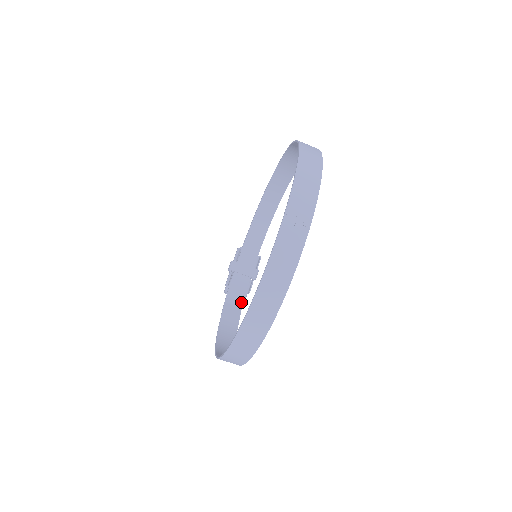
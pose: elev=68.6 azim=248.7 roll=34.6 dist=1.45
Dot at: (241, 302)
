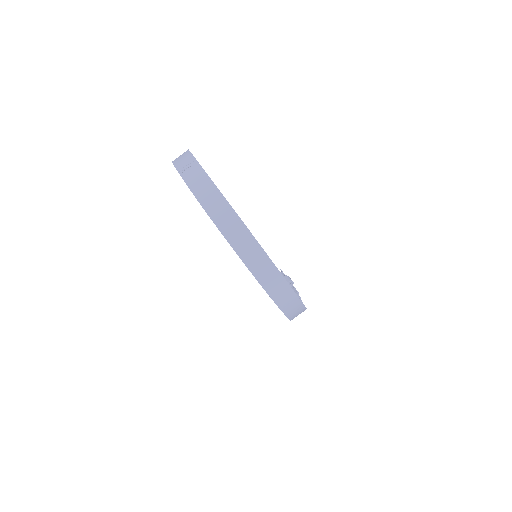
Dot at: occluded
